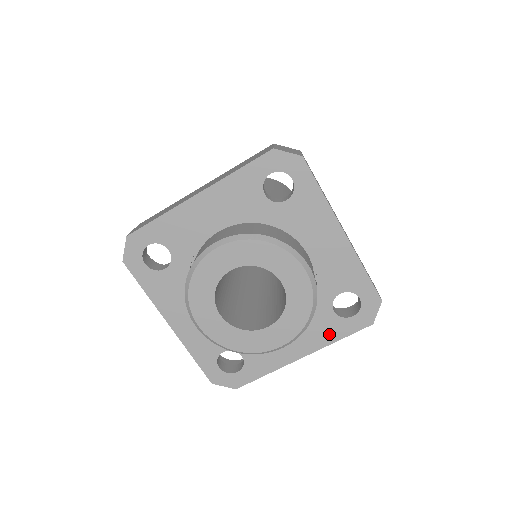
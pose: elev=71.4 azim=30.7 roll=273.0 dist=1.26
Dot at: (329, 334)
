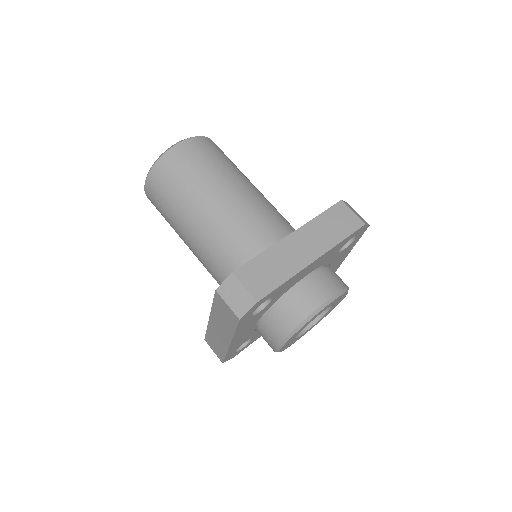
Dot at: occluded
